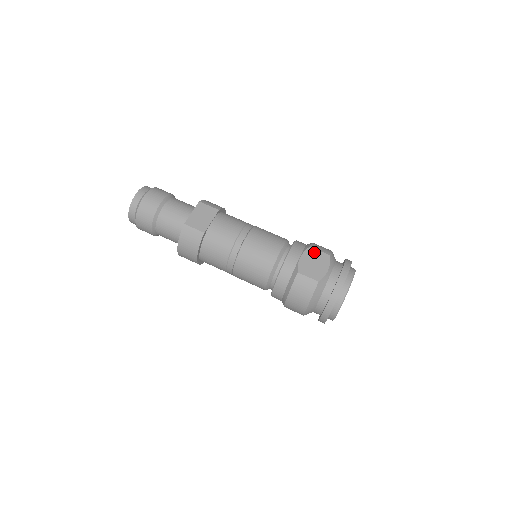
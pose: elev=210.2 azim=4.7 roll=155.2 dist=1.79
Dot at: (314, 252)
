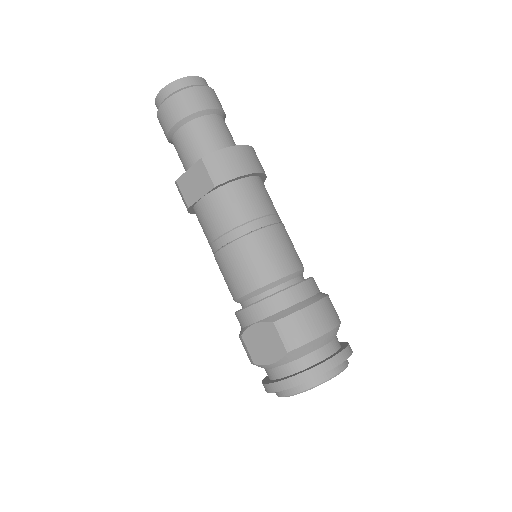
Dot at: (273, 332)
